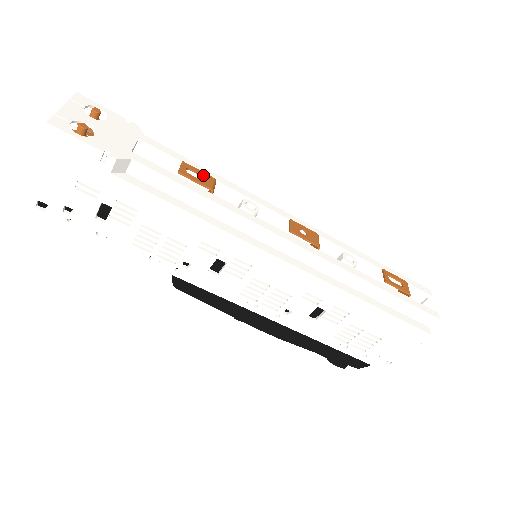
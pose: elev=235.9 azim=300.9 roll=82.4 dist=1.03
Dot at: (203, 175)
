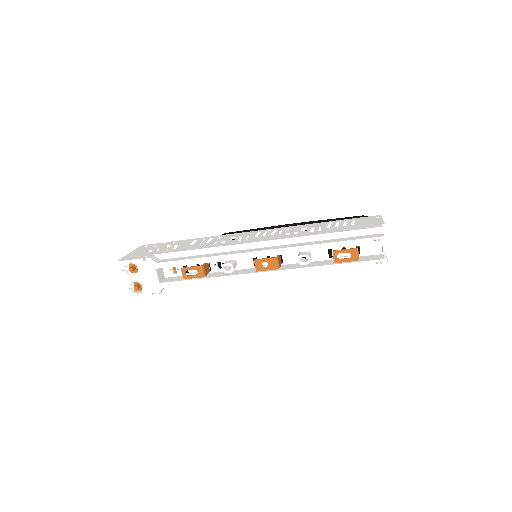
Dot at: occluded
